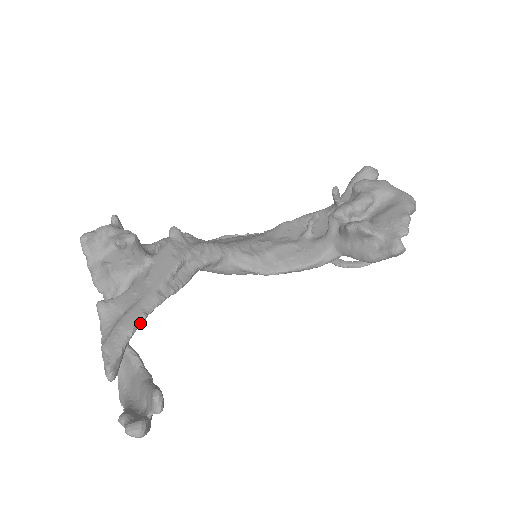
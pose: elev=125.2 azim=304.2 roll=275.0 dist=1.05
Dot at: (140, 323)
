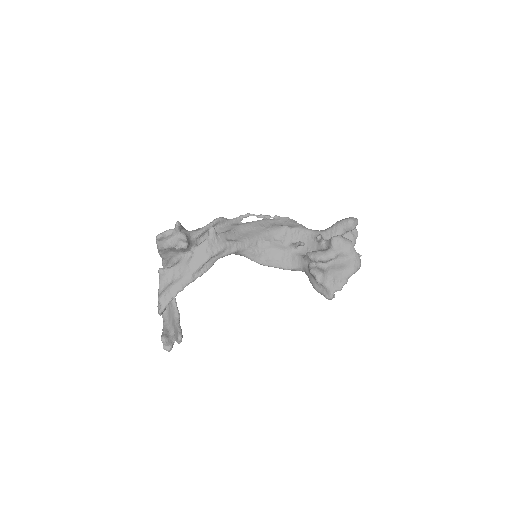
Dot at: occluded
